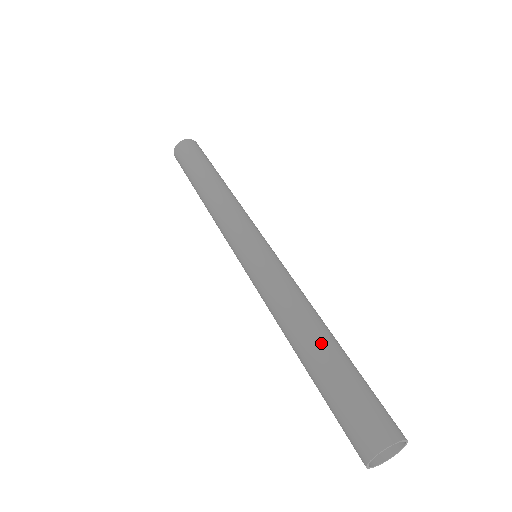
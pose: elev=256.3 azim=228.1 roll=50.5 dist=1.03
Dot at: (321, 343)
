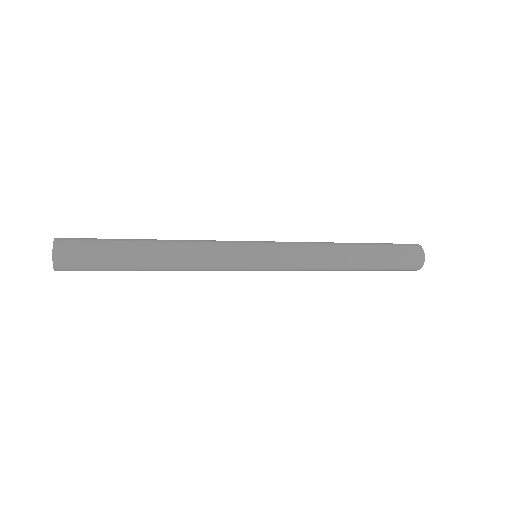
Dot at: (360, 264)
